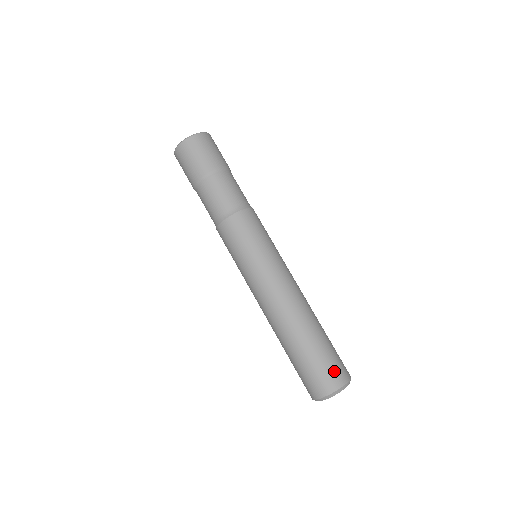
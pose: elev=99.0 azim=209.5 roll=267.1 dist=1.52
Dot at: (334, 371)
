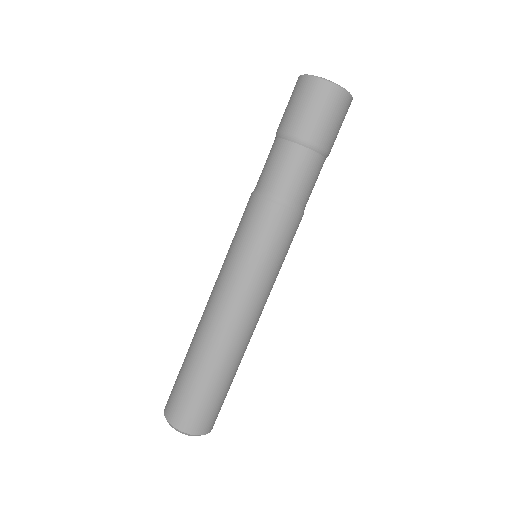
Dot at: occluded
